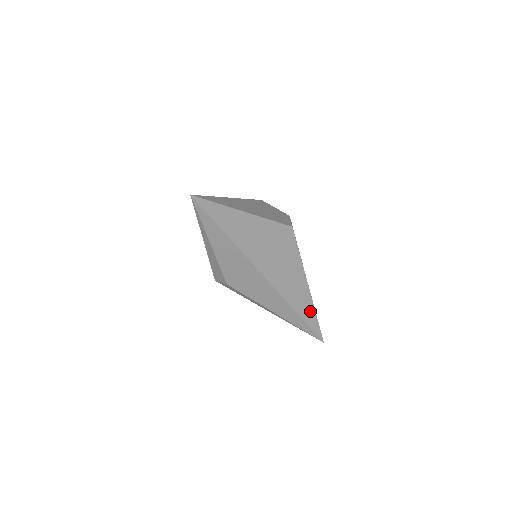
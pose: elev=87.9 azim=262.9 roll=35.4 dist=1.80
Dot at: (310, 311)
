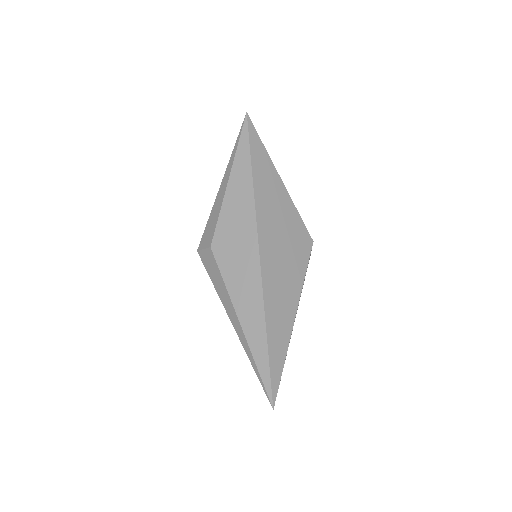
Dot at: (281, 347)
